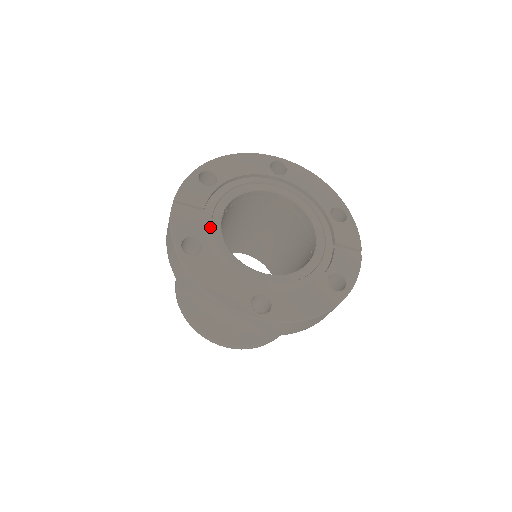
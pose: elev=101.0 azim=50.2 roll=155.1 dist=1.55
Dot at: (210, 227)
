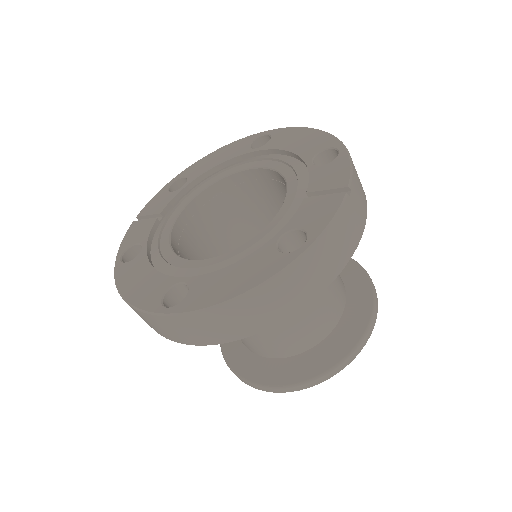
Dot at: (160, 230)
